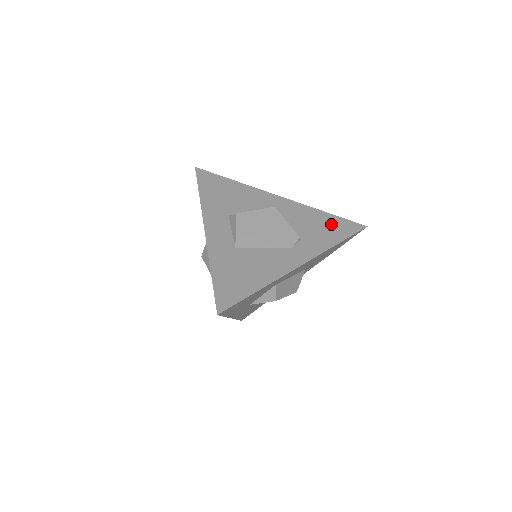
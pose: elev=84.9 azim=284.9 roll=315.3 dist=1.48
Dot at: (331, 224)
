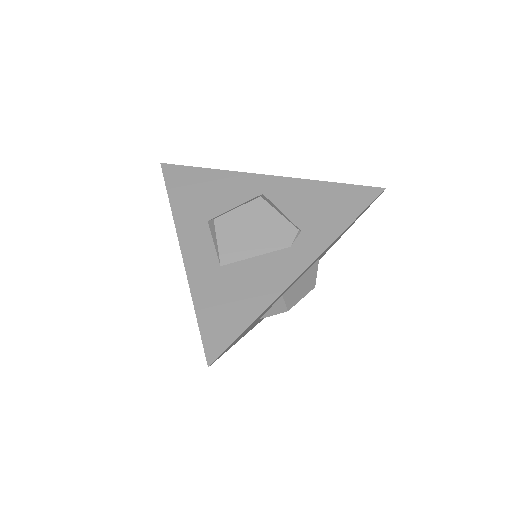
Dot at: (338, 198)
